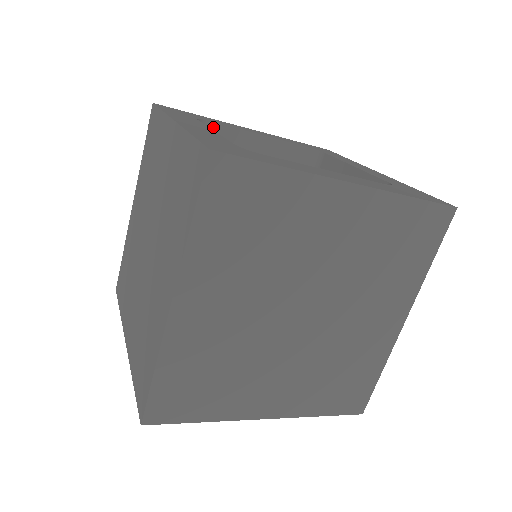
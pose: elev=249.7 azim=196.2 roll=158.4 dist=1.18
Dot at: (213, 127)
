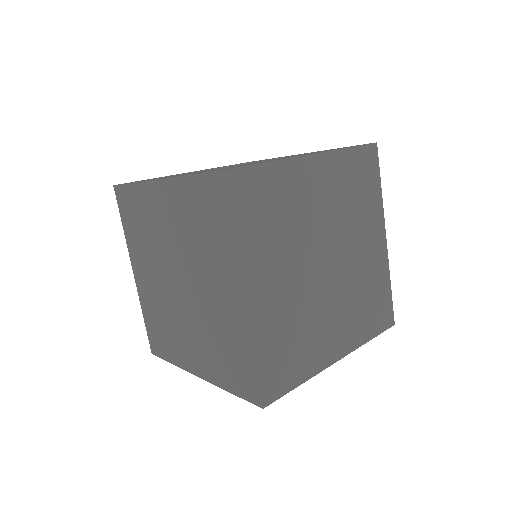
Dot at: occluded
